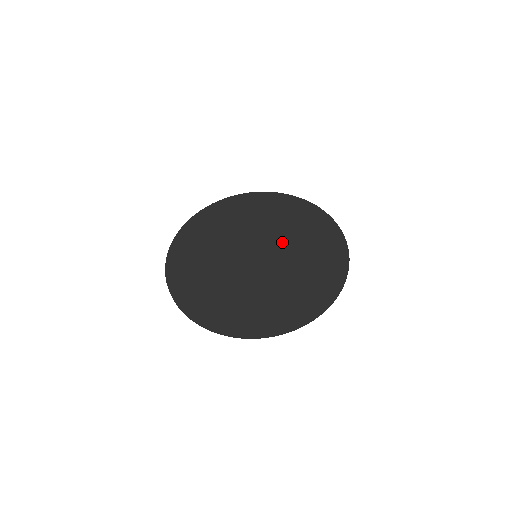
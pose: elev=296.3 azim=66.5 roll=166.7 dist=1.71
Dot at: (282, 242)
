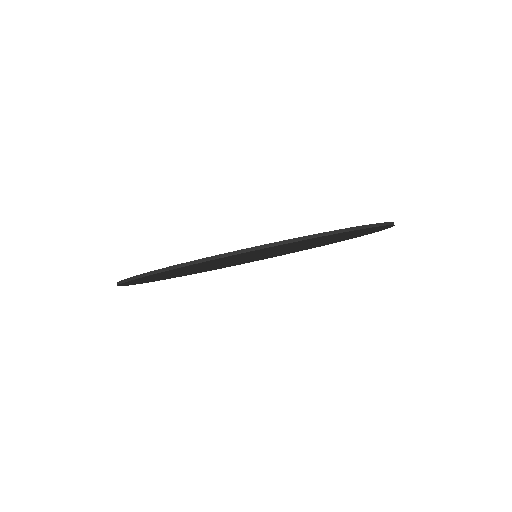
Dot at: occluded
